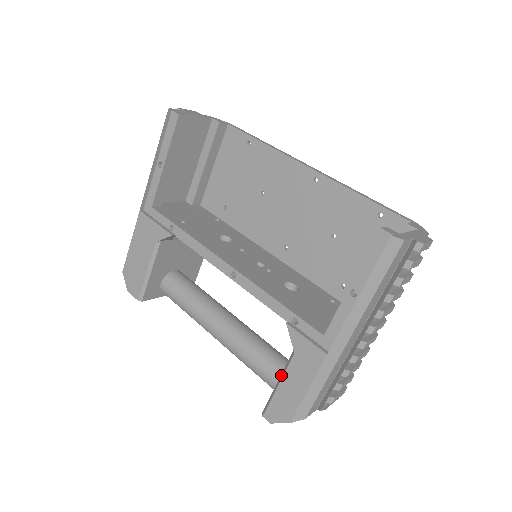
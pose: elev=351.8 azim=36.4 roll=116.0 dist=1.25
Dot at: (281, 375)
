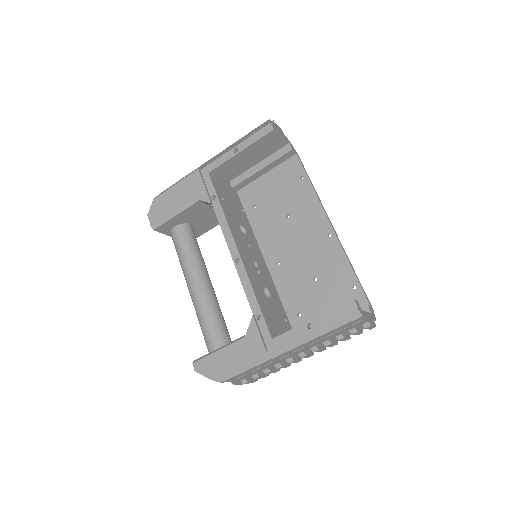
Dot at: (225, 345)
